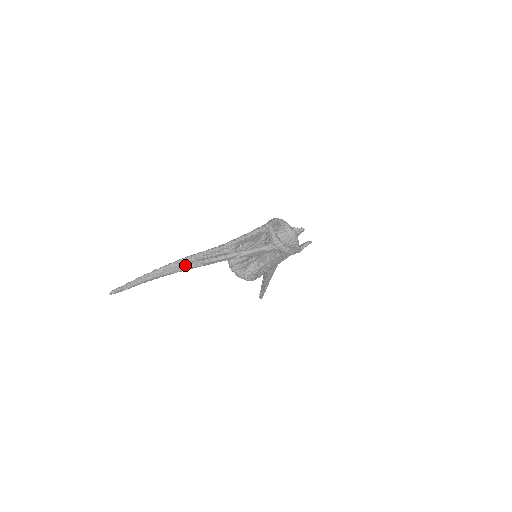
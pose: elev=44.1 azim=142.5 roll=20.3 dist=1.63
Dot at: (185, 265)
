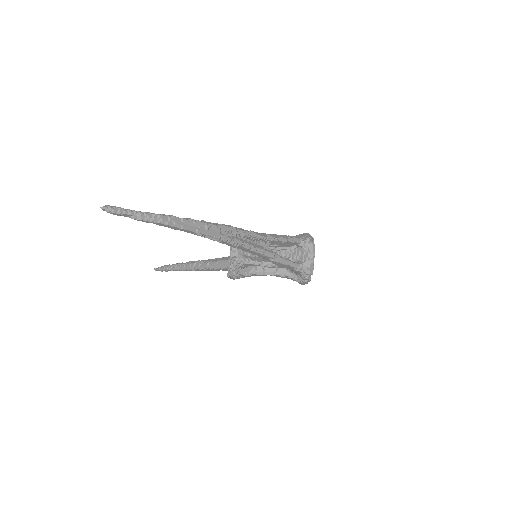
Dot at: (226, 237)
